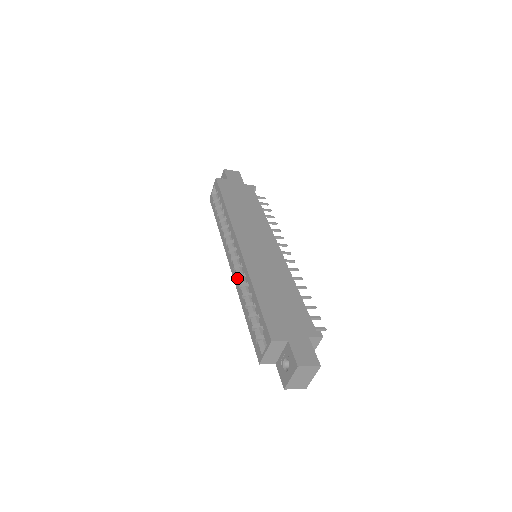
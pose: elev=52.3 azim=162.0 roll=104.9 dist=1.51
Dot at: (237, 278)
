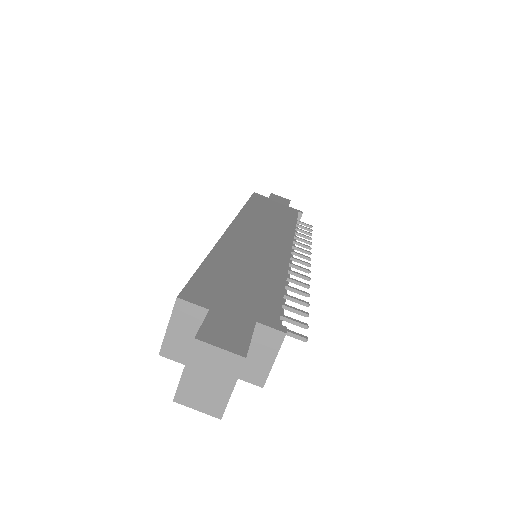
Dot at: occluded
